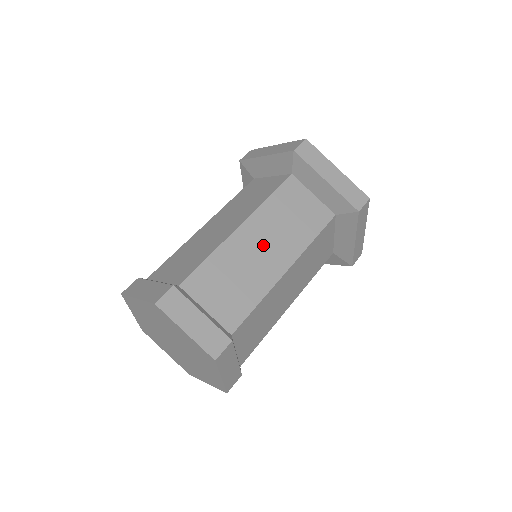
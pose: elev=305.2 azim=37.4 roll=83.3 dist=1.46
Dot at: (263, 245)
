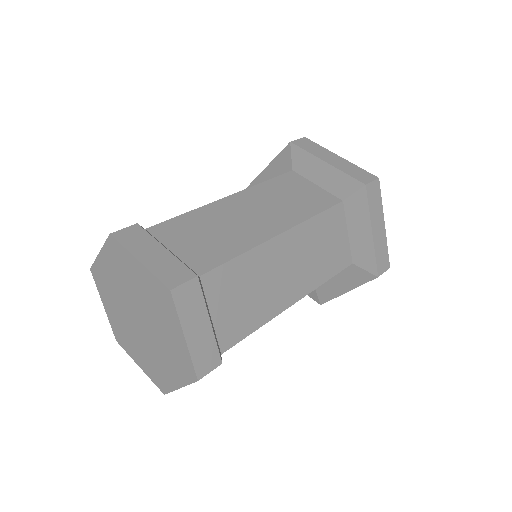
Dot at: (289, 266)
